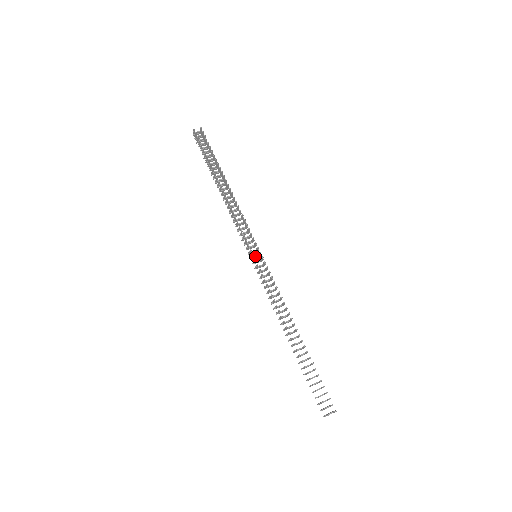
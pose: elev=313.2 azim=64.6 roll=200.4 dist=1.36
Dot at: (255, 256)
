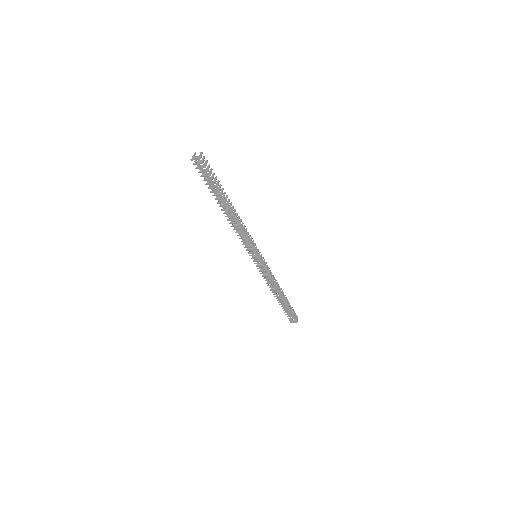
Dot at: (255, 256)
